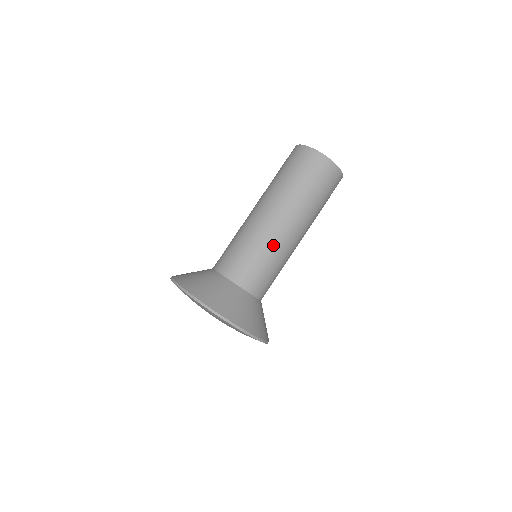
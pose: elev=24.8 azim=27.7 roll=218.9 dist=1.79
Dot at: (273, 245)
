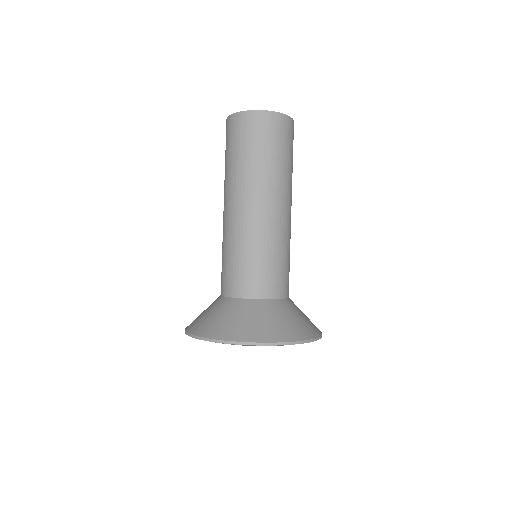
Dot at: (284, 237)
